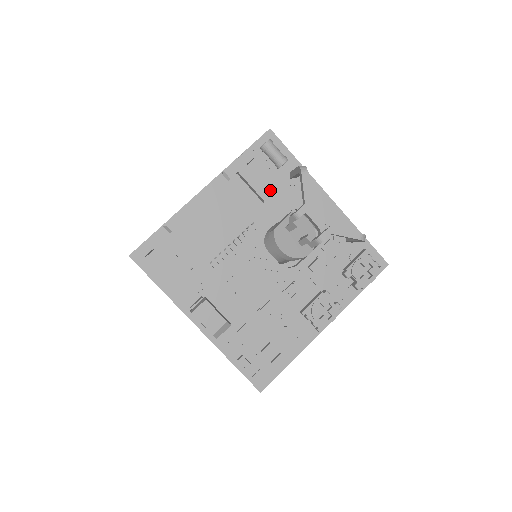
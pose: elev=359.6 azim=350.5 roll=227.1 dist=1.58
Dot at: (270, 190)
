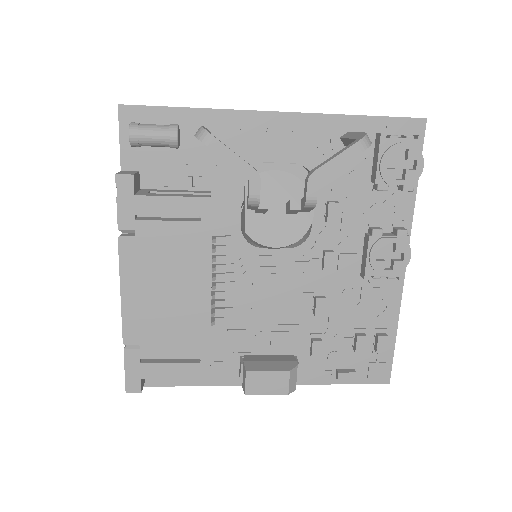
Dot at: (196, 180)
